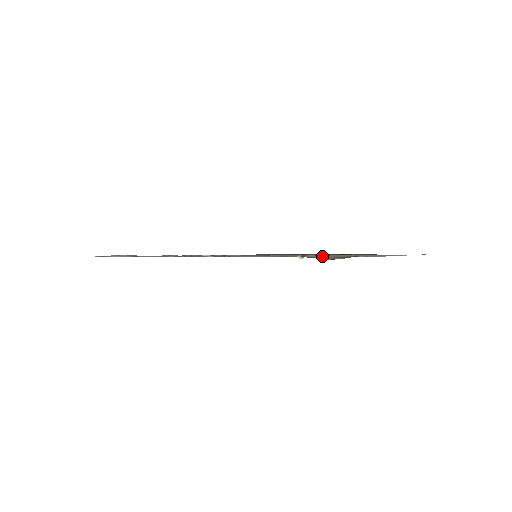
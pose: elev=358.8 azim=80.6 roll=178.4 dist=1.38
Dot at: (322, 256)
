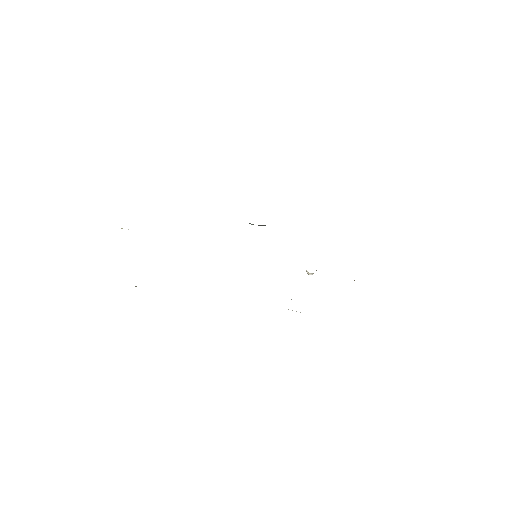
Dot at: occluded
